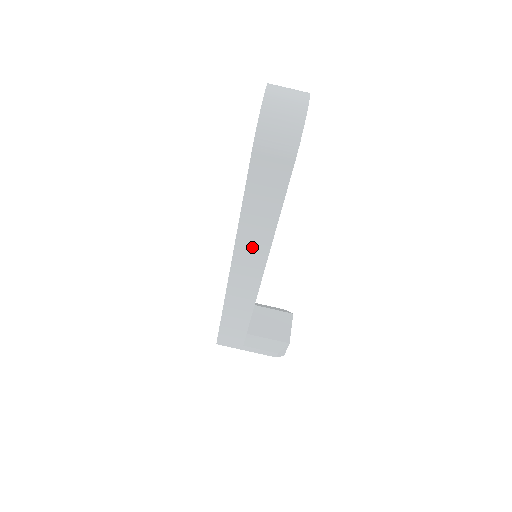
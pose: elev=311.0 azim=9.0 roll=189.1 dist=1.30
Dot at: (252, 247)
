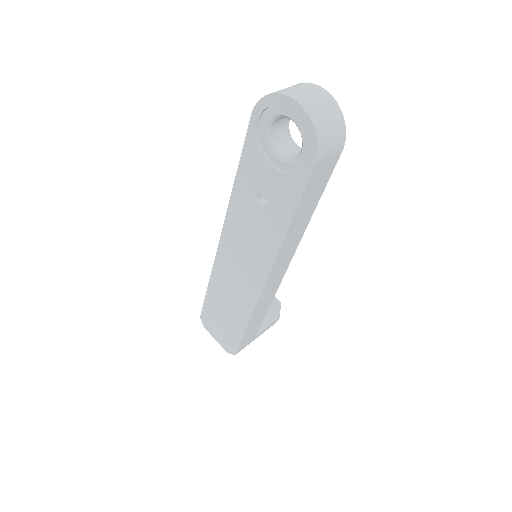
Dot at: (288, 249)
